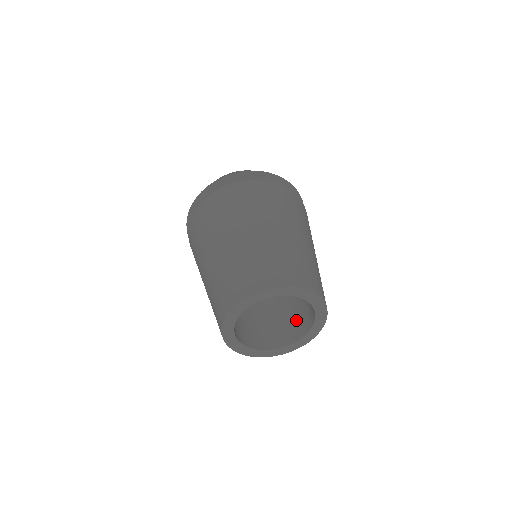
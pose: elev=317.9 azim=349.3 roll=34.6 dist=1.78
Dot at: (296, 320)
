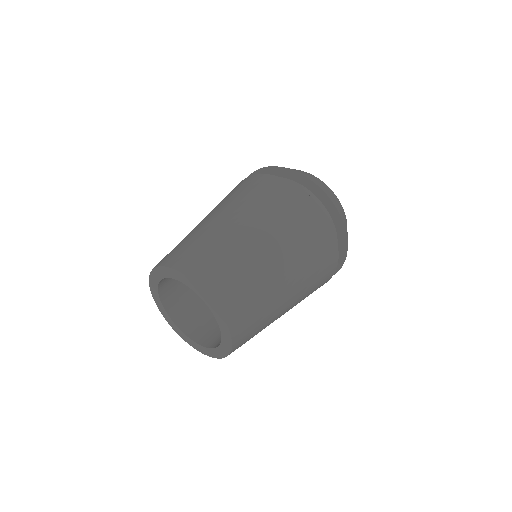
Dot at: occluded
